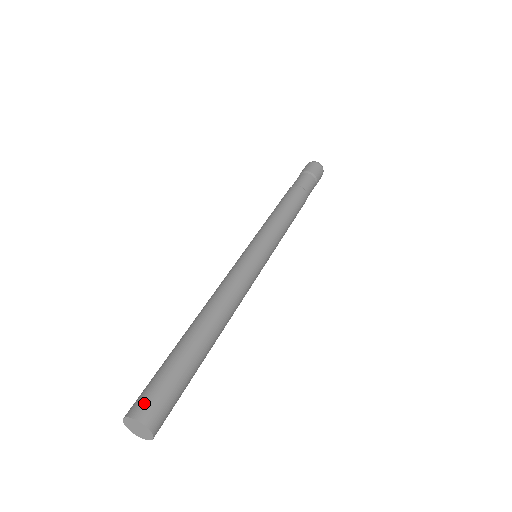
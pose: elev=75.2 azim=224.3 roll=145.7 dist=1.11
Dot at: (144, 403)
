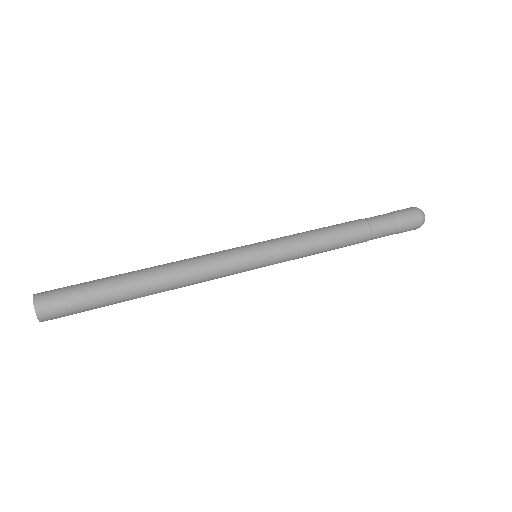
Dot at: (50, 301)
